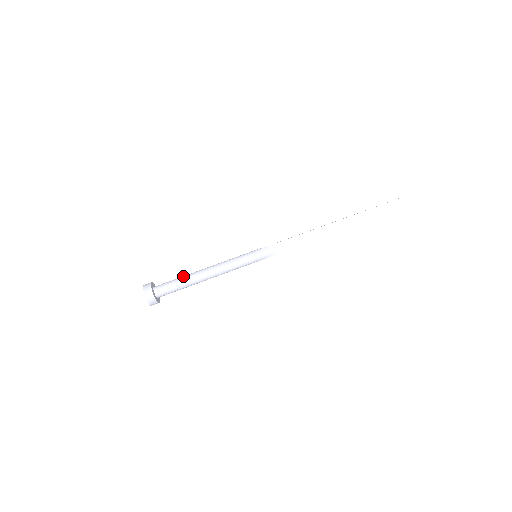
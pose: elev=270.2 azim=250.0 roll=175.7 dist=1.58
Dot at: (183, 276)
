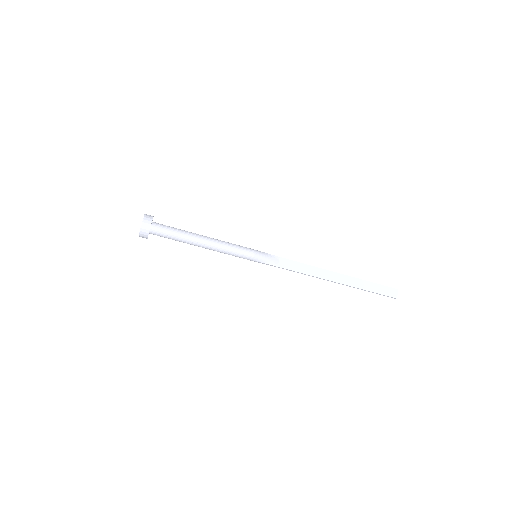
Dot at: occluded
